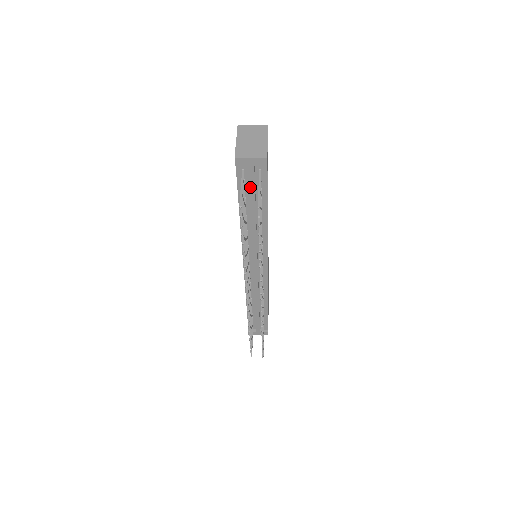
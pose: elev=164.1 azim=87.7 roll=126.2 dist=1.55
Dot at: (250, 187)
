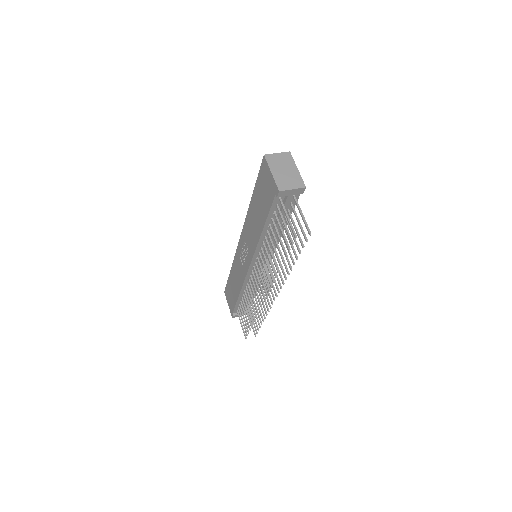
Dot at: (282, 210)
